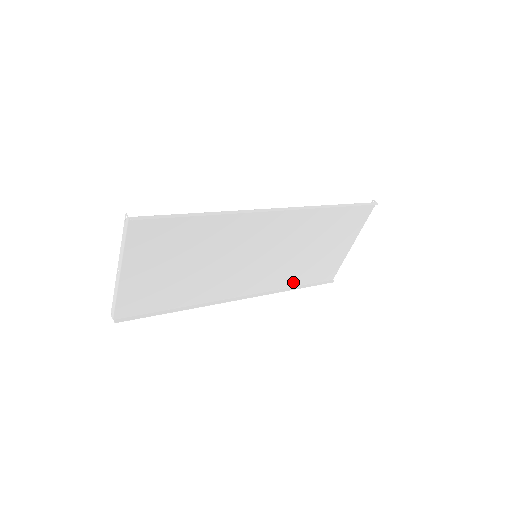
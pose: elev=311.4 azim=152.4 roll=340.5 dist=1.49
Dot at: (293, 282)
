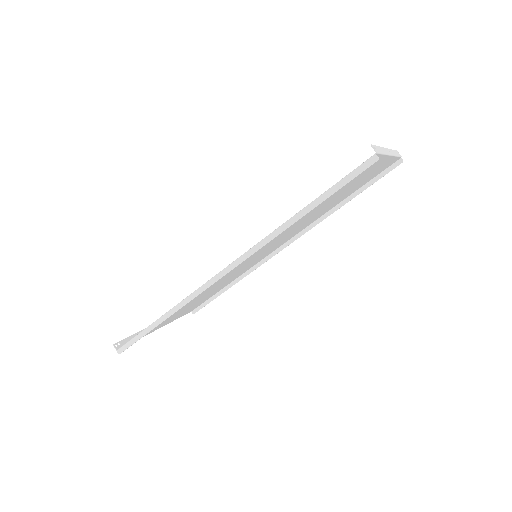
Dot at: (336, 204)
